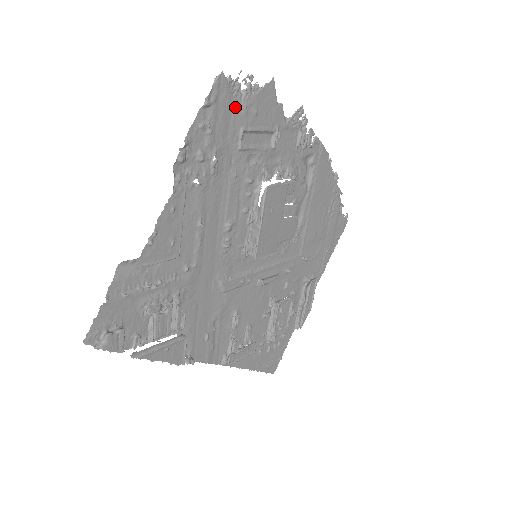
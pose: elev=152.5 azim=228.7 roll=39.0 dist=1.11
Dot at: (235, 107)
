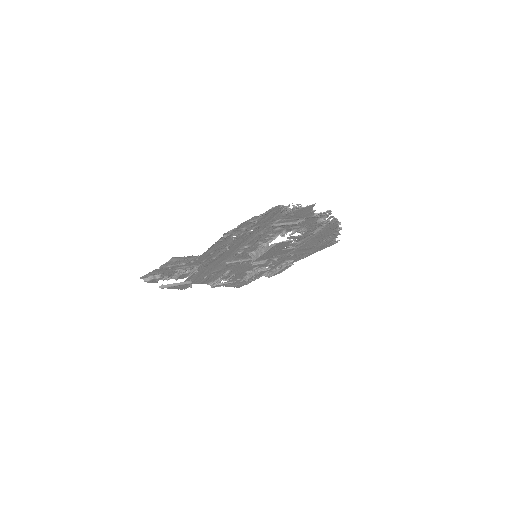
Dot at: (279, 214)
